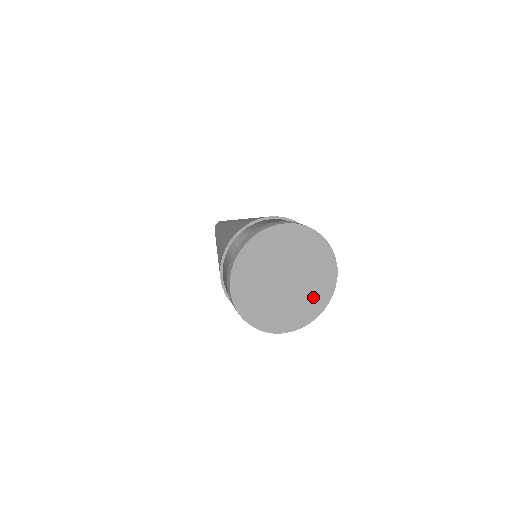
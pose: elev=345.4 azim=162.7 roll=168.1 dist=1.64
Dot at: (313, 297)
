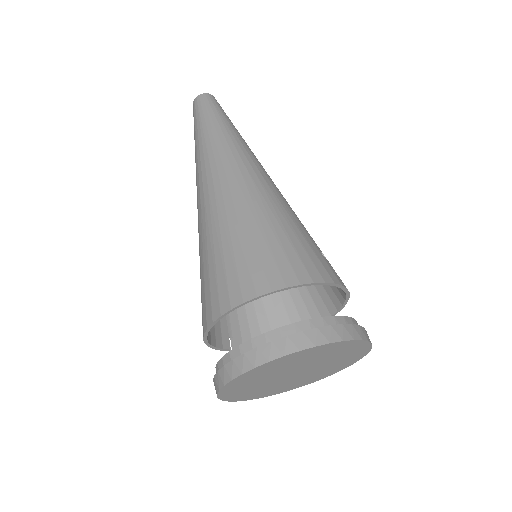
Dot at: (291, 385)
